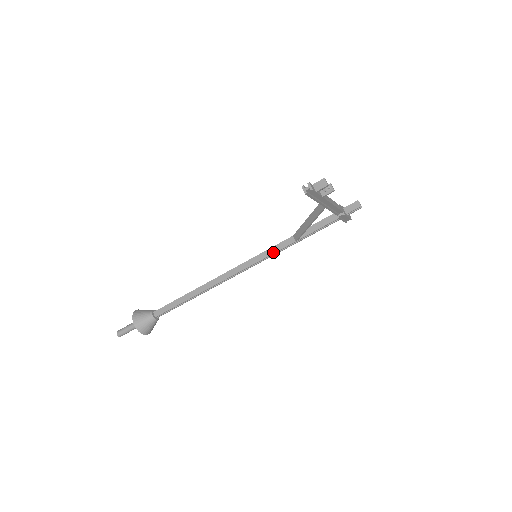
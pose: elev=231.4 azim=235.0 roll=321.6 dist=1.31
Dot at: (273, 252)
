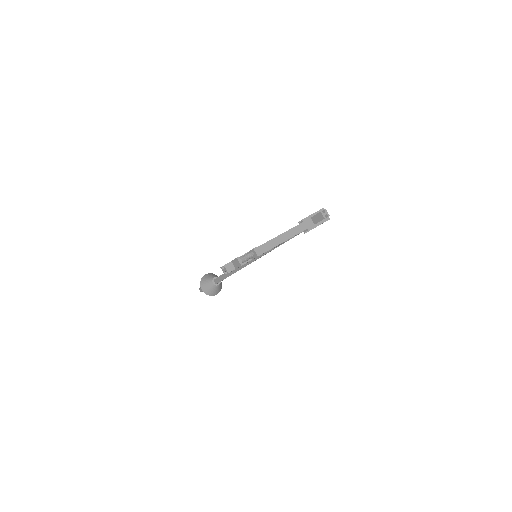
Dot at: (270, 250)
